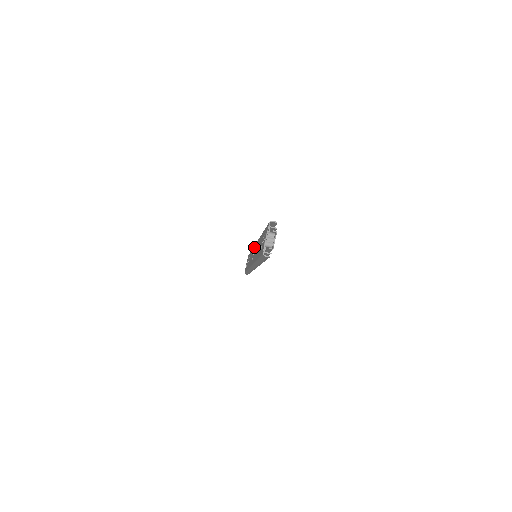
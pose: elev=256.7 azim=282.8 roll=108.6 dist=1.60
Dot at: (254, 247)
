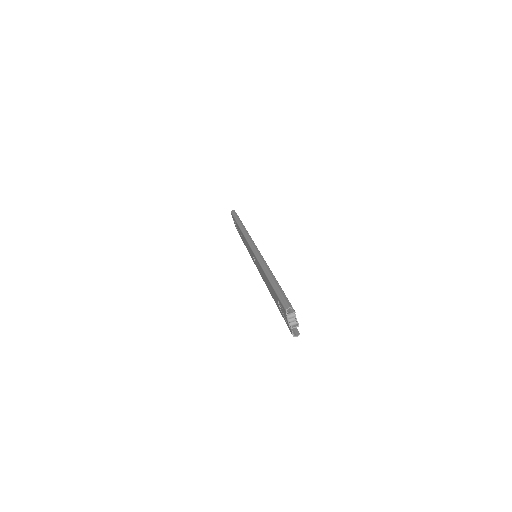
Dot at: occluded
